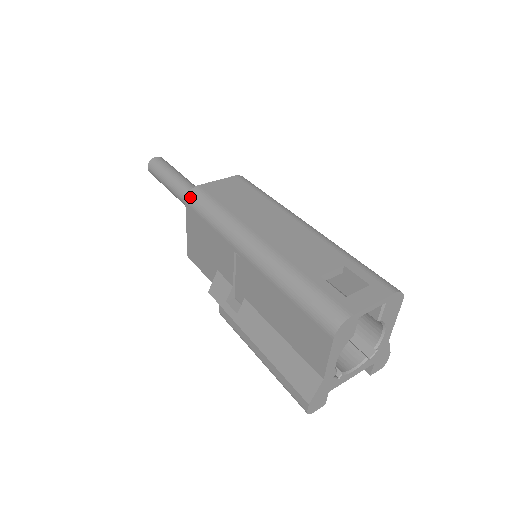
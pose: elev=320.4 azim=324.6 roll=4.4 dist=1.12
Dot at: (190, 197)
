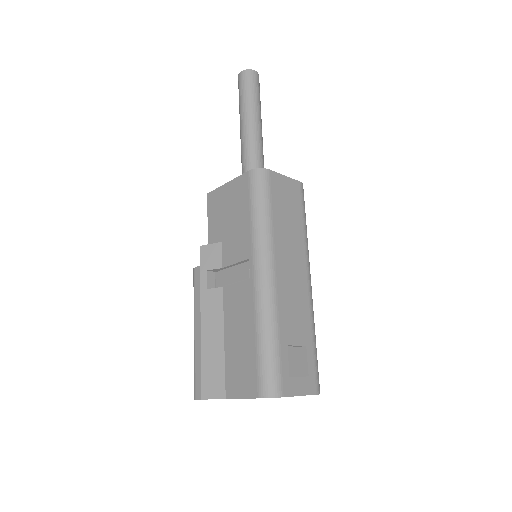
Dot at: (256, 174)
